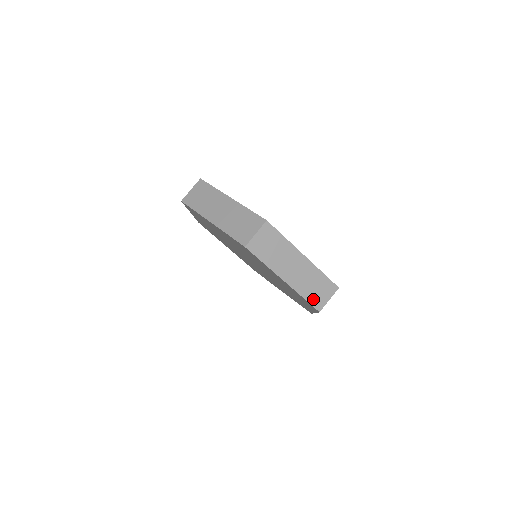
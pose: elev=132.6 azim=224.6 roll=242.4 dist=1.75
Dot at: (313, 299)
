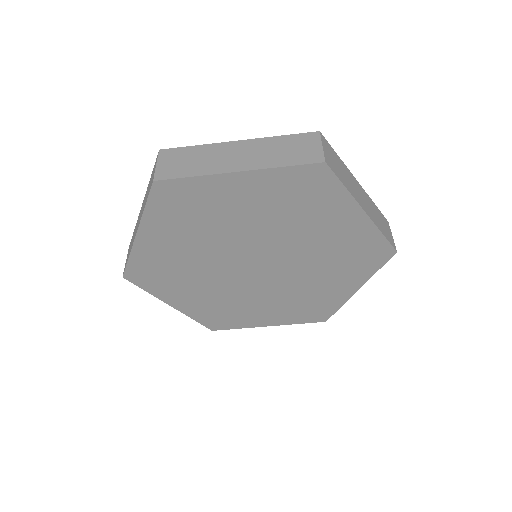
Dot at: (387, 236)
